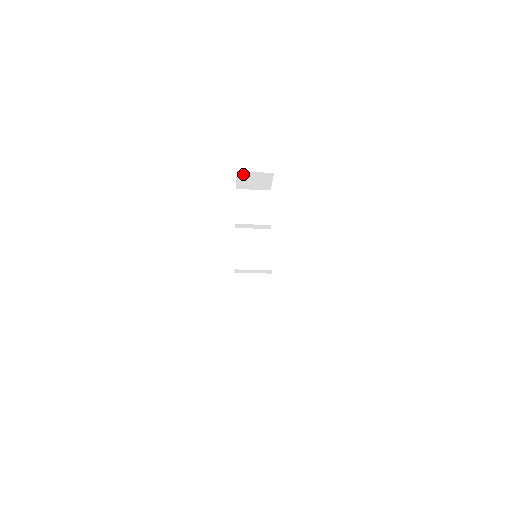
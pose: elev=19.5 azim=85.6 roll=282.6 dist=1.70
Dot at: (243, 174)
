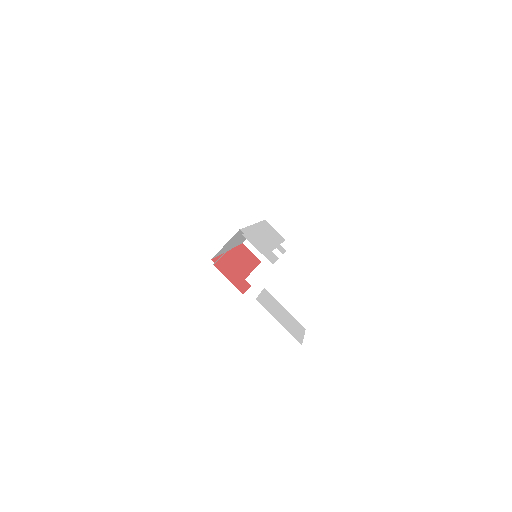
Dot at: (249, 242)
